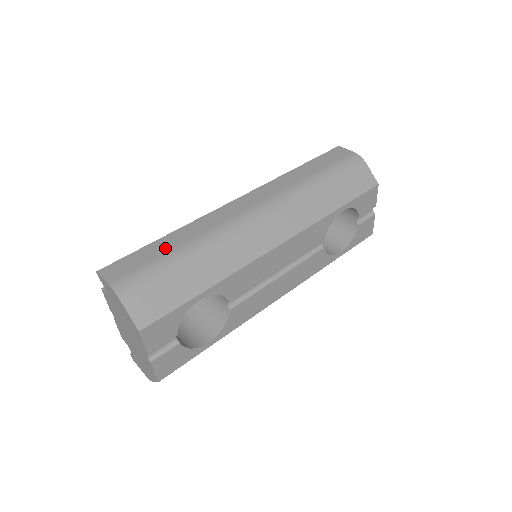
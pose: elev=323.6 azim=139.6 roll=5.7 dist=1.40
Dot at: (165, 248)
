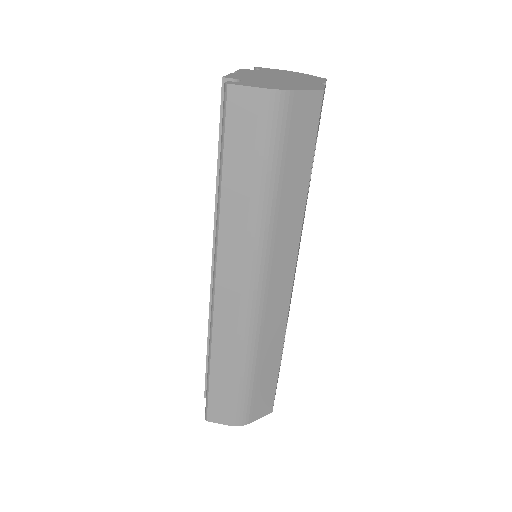
Dot at: (227, 379)
